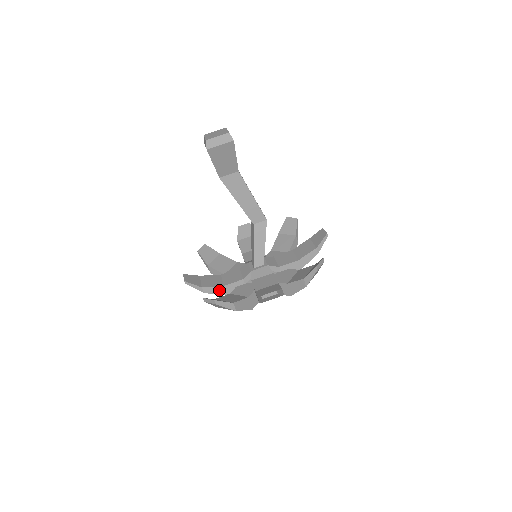
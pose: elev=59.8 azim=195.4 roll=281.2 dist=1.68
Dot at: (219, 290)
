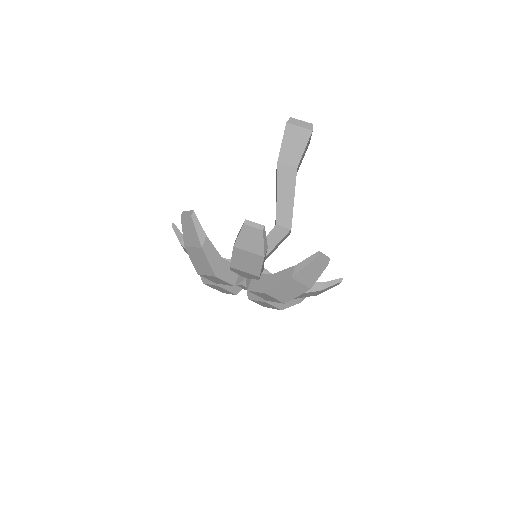
Dot at: occluded
